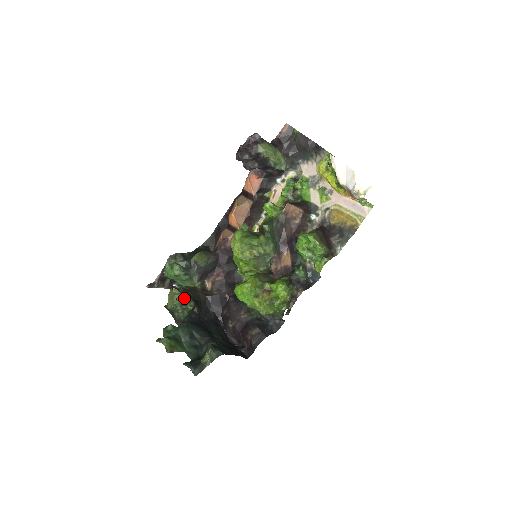
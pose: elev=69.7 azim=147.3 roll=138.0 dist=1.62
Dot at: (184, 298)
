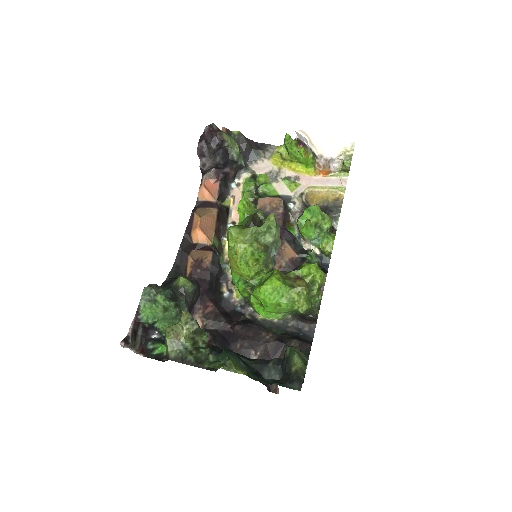
Dot at: (198, 326)
